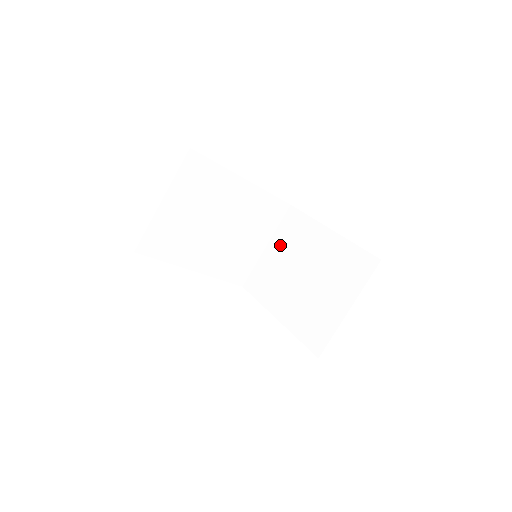
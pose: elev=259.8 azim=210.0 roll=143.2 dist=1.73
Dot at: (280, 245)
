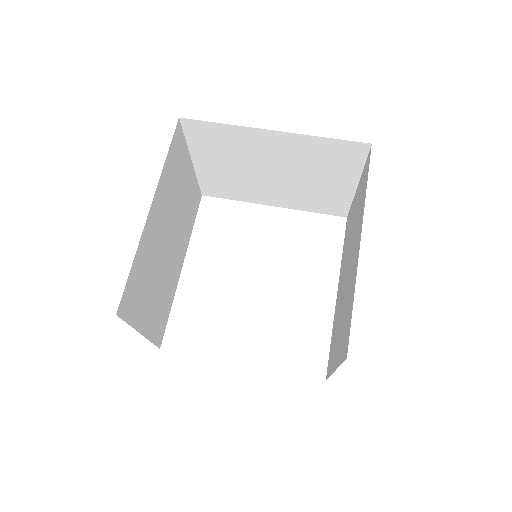
Dot at: (211, 158)
